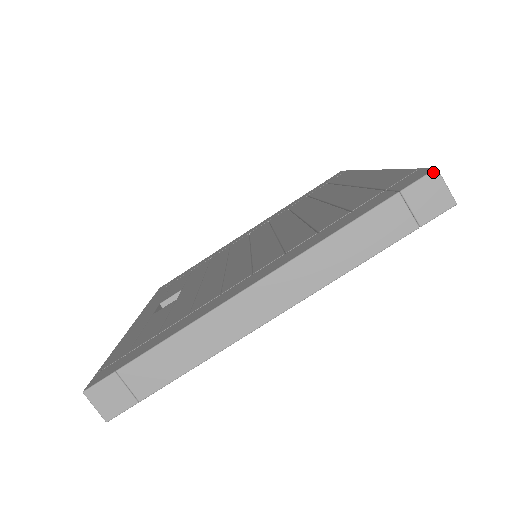
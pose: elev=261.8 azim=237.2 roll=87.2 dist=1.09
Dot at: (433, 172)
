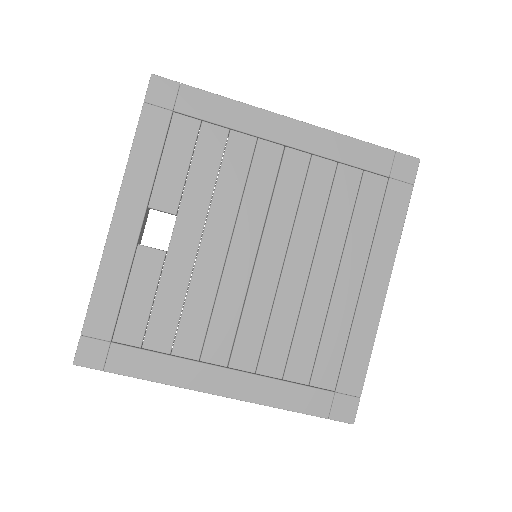
Dot at: occluded
